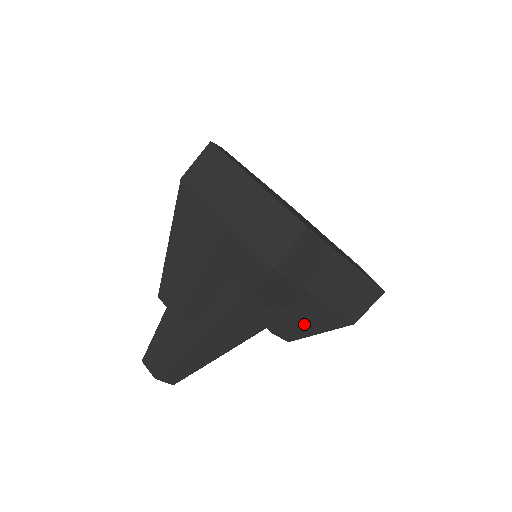
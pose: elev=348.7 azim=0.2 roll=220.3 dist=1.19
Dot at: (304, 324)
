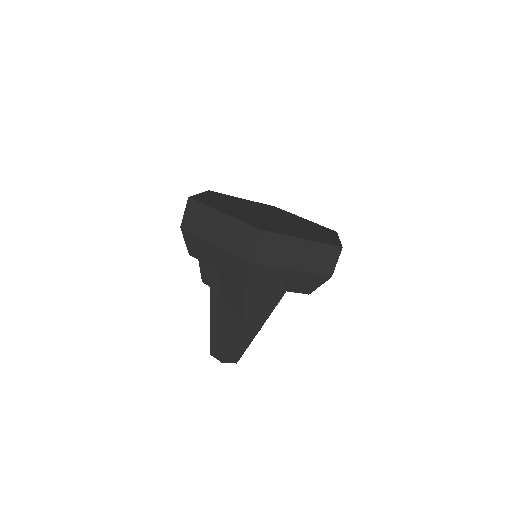
Dot at: occluded
